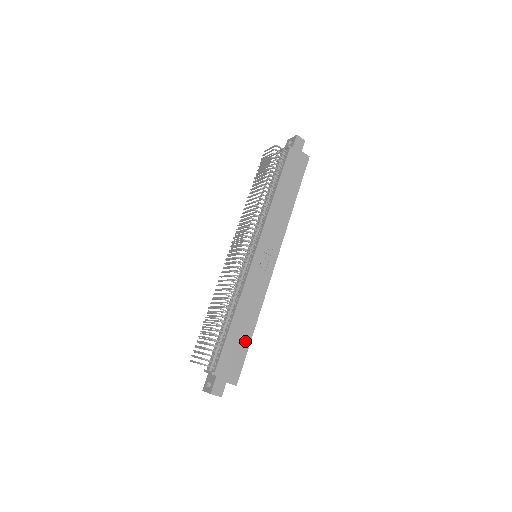
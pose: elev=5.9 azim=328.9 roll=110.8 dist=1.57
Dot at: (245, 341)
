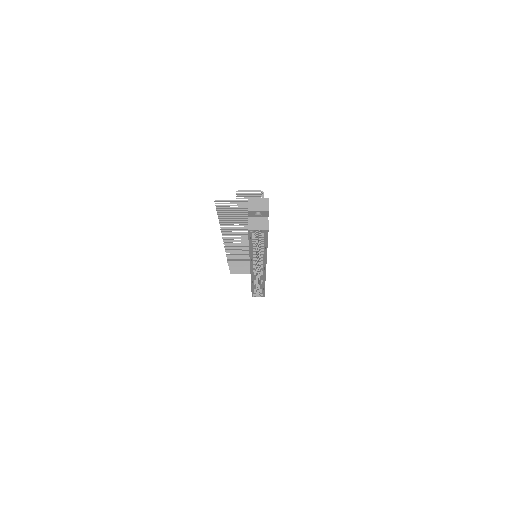
Dot at: occluded
